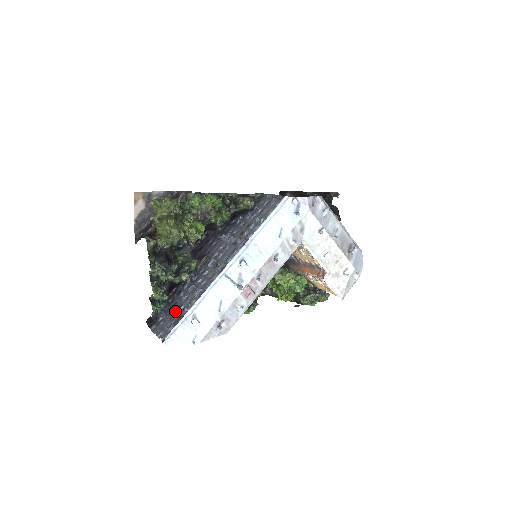
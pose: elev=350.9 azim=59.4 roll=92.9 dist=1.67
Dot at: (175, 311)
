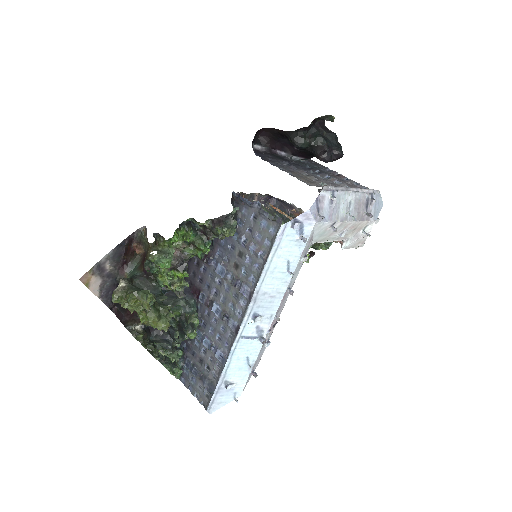
Dot at: (200, 370)
